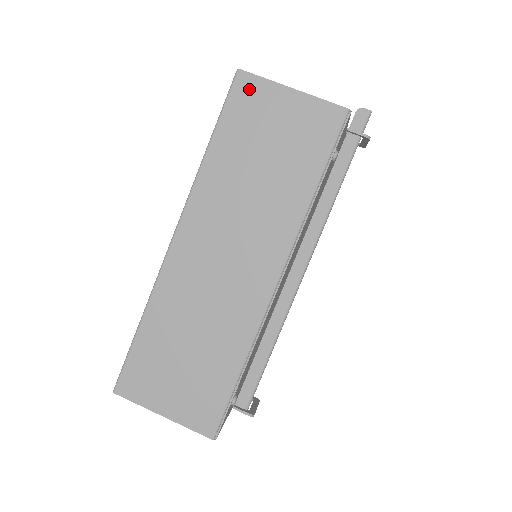
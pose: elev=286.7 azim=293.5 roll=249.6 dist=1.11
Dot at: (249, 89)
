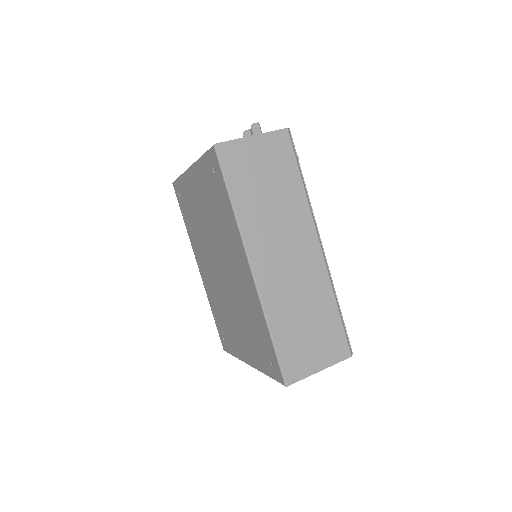
Dot at: (230, 152)
